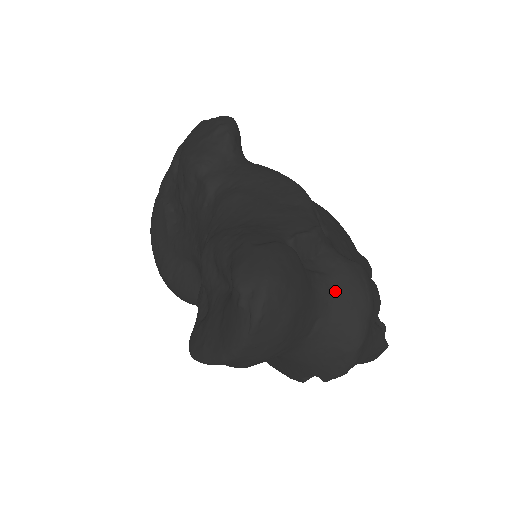
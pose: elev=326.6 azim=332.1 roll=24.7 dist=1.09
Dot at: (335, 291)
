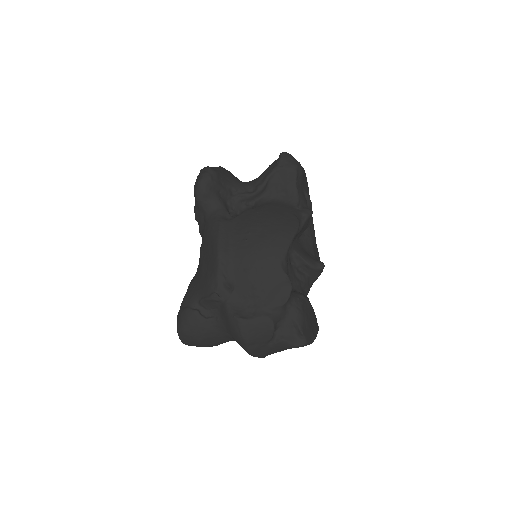
Dot at: (227, 329)
